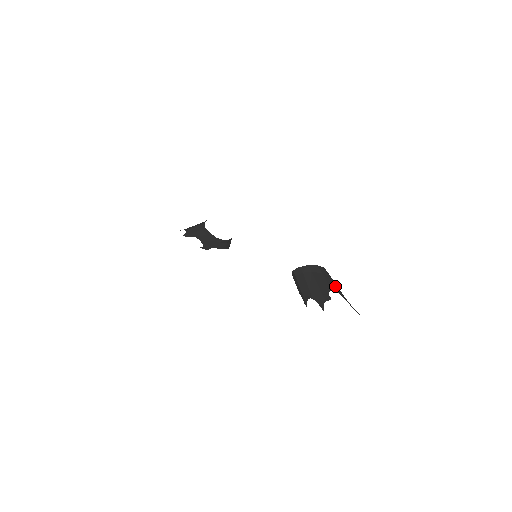
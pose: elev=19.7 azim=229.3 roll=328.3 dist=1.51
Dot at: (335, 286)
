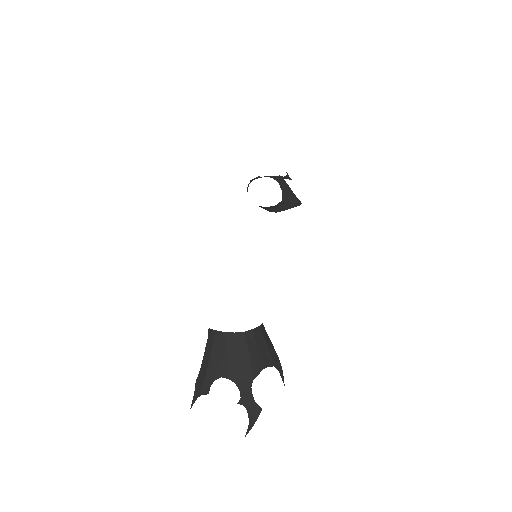
Dot at: (237, 367)
